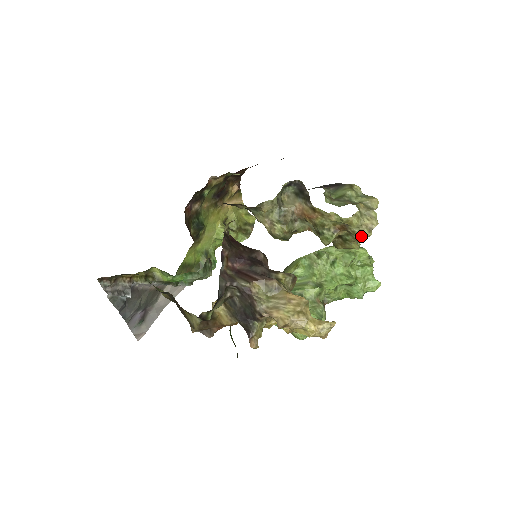
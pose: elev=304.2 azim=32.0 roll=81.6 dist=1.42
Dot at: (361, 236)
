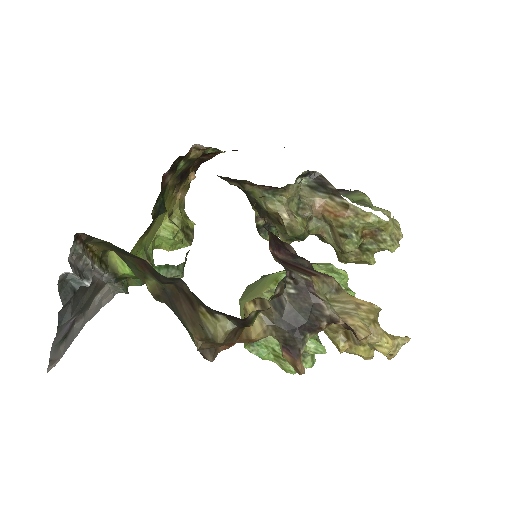
Dot at: (392, 245)
